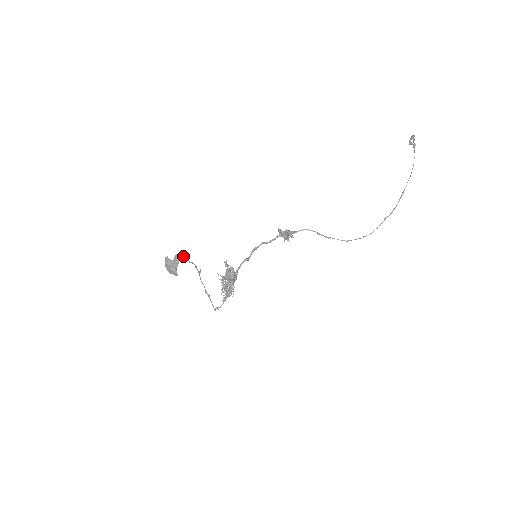
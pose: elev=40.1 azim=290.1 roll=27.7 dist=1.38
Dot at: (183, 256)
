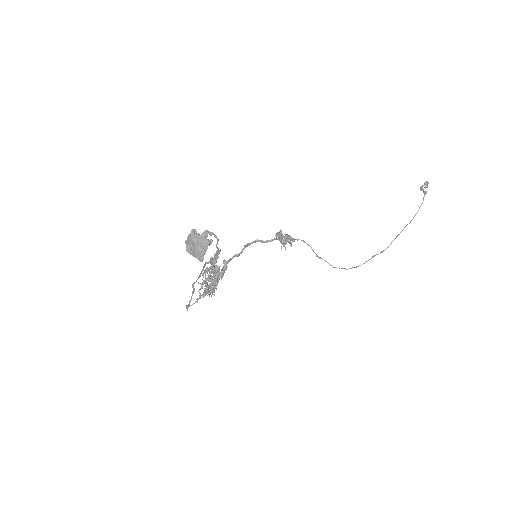
Dot at: (215, 236)
